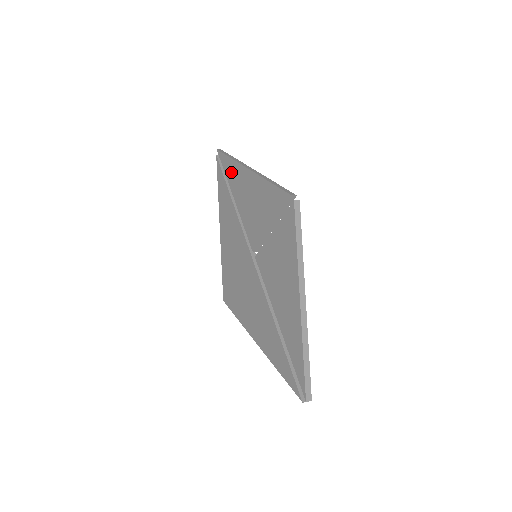
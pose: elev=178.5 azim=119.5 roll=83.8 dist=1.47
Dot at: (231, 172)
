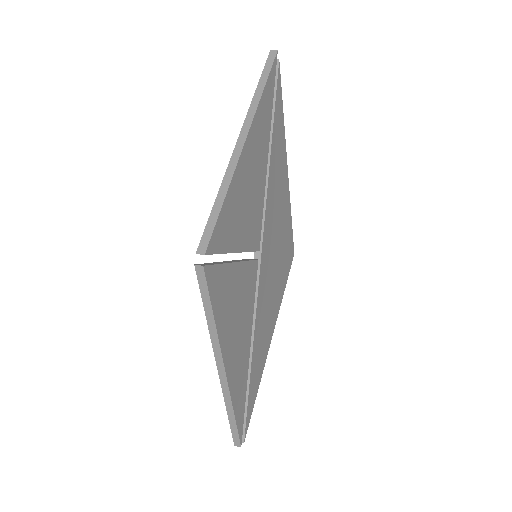
Dot at: occluded
